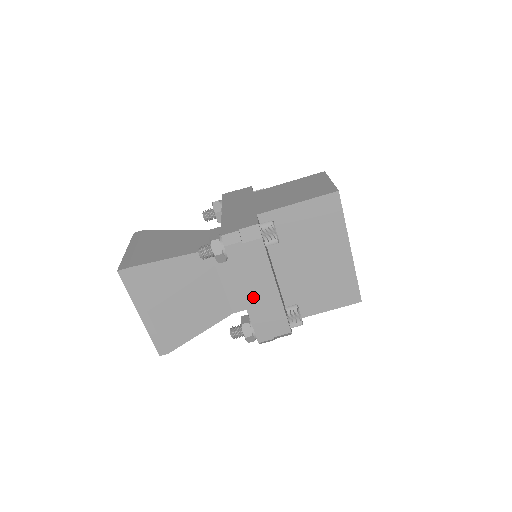
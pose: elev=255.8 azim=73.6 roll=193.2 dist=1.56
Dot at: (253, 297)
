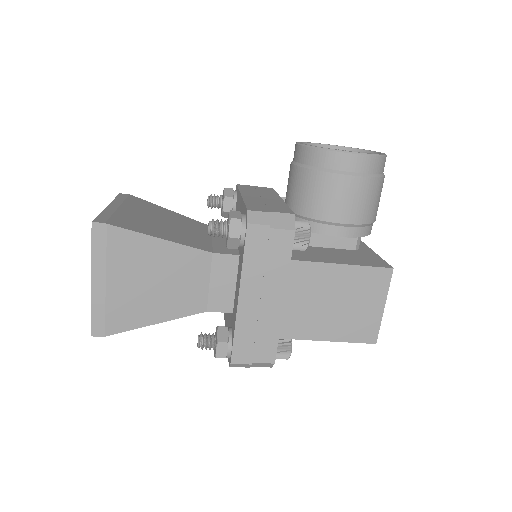
Dot at: occluded
